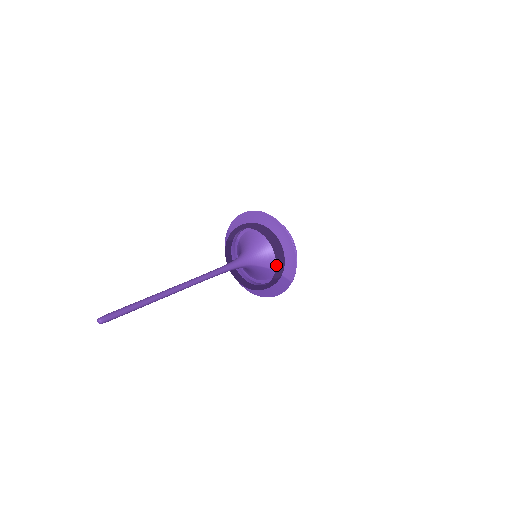
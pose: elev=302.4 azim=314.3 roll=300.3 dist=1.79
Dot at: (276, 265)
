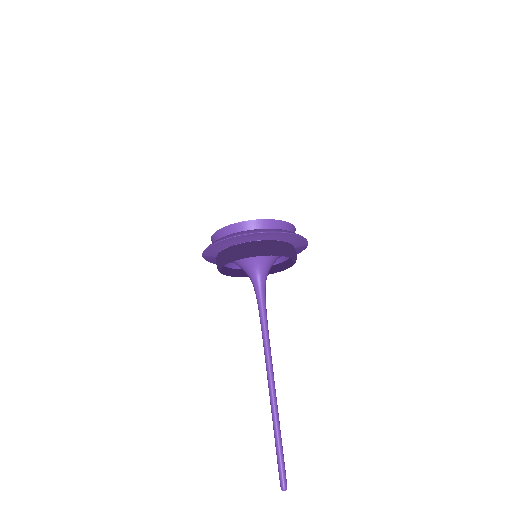
Dot at: (292, 259)
